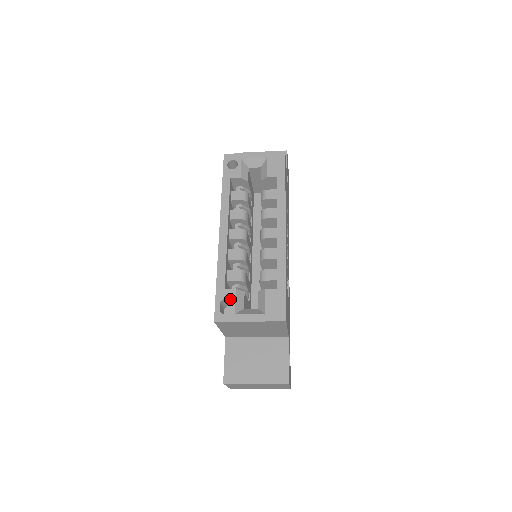
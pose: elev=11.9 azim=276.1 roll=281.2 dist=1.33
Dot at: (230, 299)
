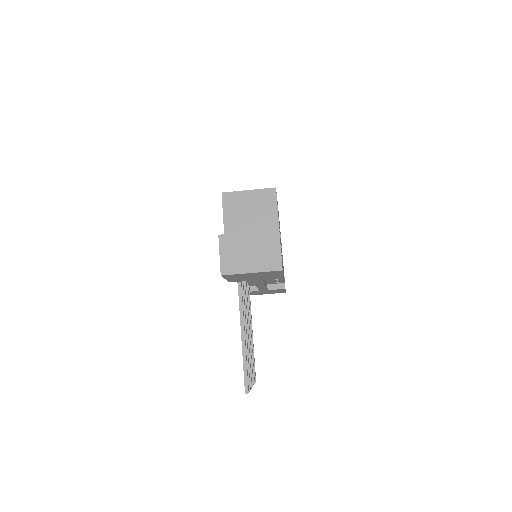
Dot at: occluded
